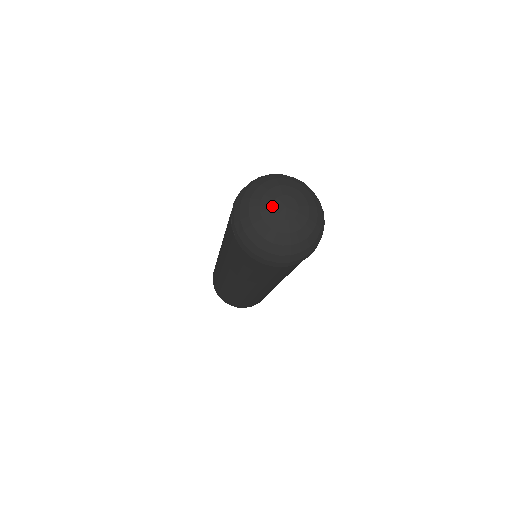
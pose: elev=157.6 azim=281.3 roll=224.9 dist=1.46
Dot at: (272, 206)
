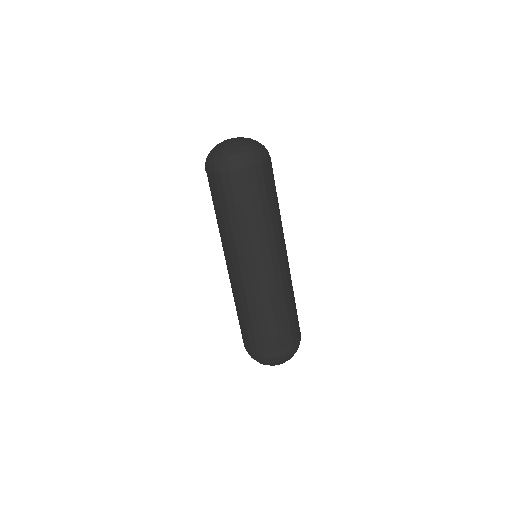
Dot at: occluded
